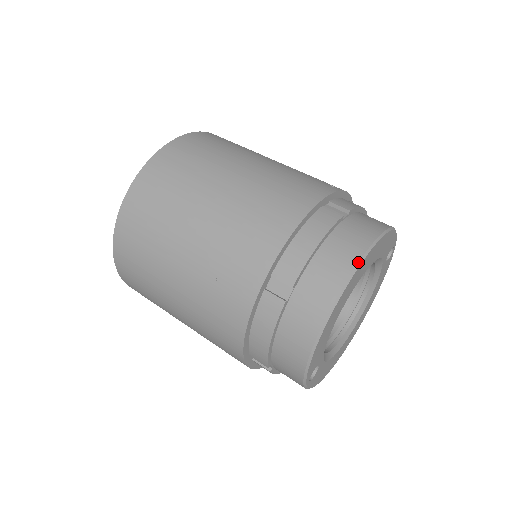
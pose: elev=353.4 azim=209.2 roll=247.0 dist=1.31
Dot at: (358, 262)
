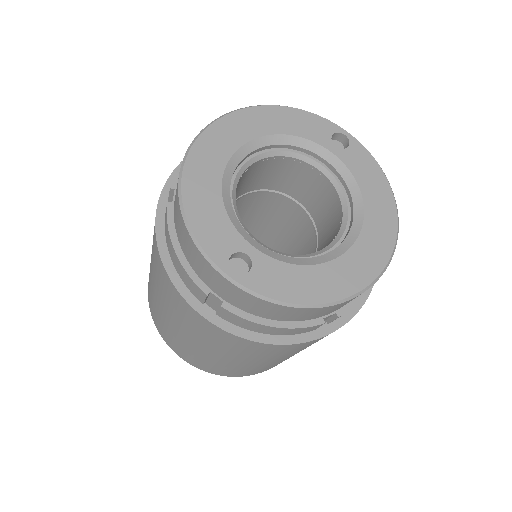
Dot at: (207, 126)
